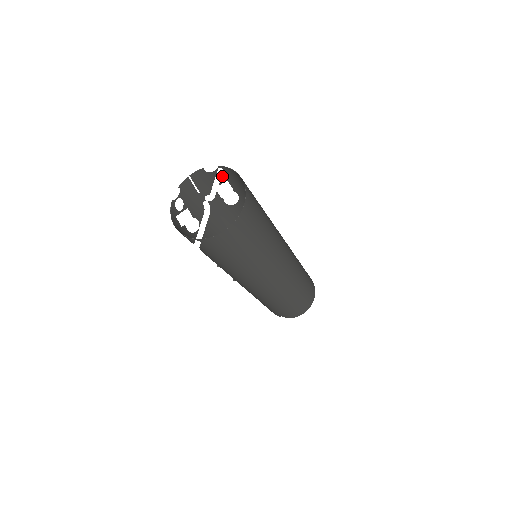
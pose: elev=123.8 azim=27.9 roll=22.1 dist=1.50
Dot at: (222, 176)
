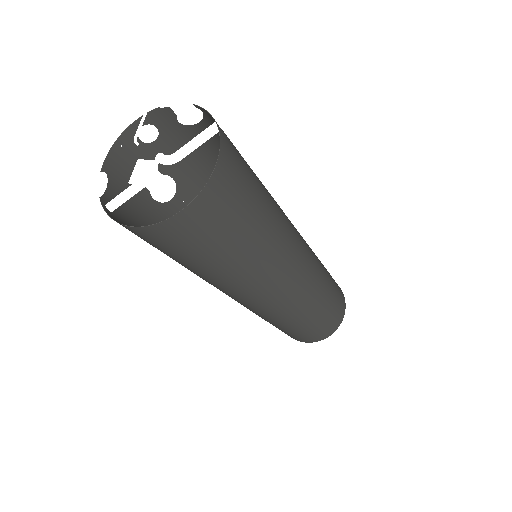
Dot at: (184, 143)
